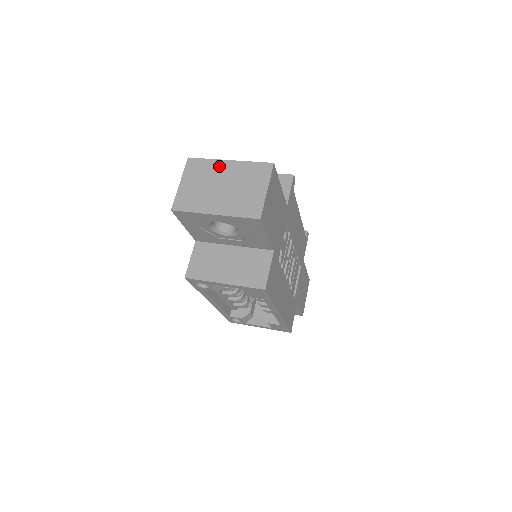
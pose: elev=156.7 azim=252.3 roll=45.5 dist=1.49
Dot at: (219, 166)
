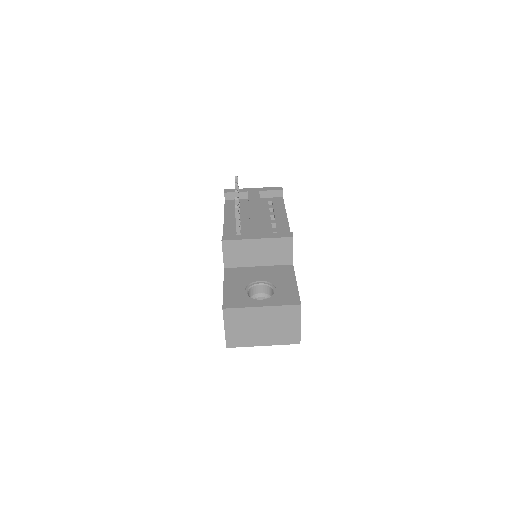
Dot at: (254, 312)
